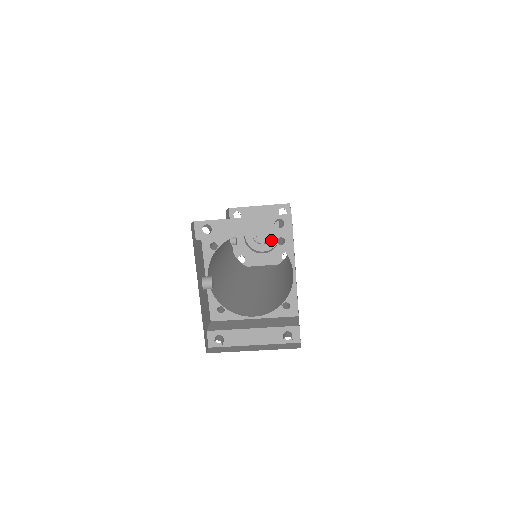
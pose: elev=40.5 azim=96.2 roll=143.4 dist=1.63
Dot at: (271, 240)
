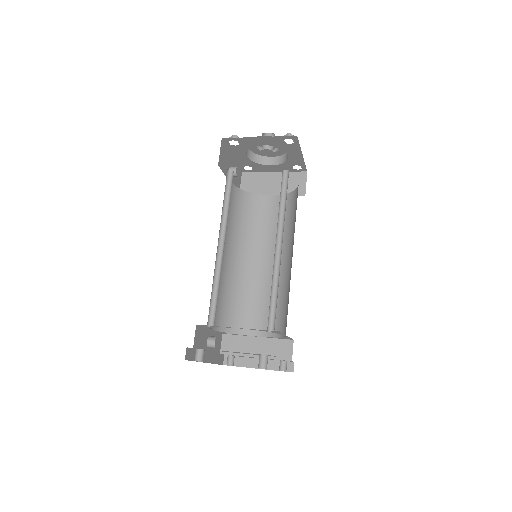
Dot at: (279, 150)
